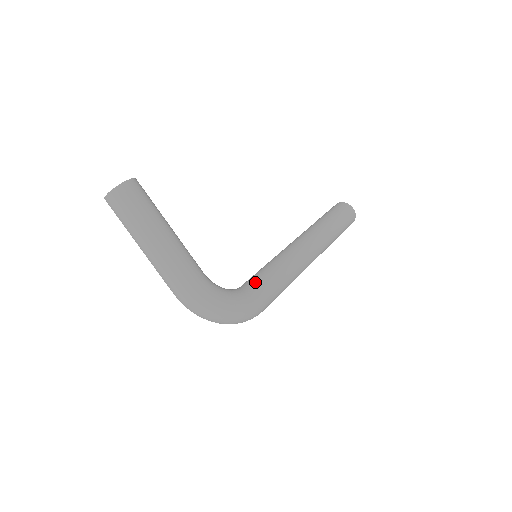
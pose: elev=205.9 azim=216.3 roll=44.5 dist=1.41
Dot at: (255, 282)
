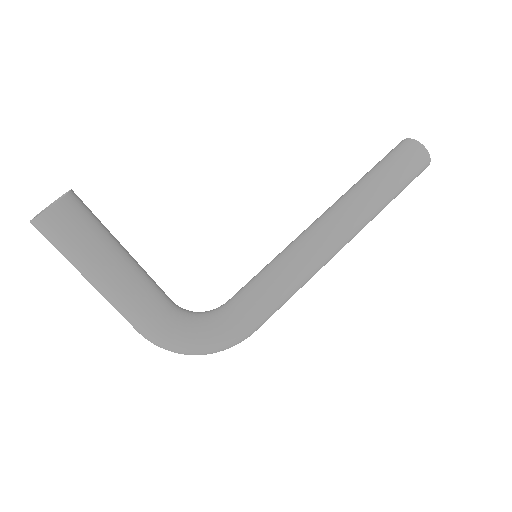
Dot at: (245, 303)
